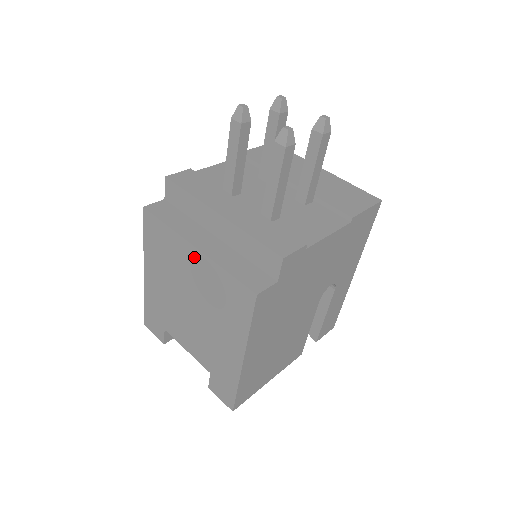
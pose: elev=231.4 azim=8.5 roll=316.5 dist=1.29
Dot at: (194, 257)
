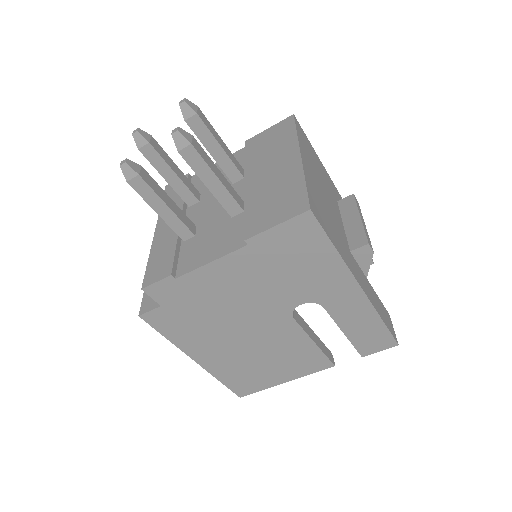
Dot at: occluded
